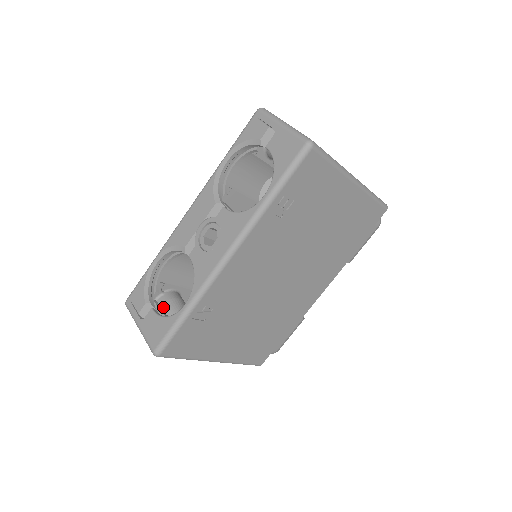
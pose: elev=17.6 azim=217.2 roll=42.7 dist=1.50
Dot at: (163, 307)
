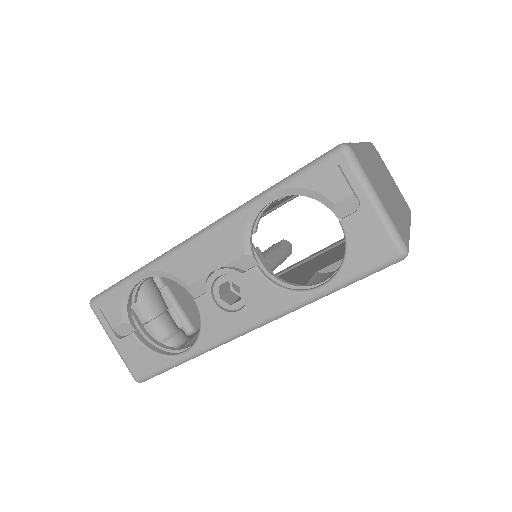
Dot at: (137, 307)
